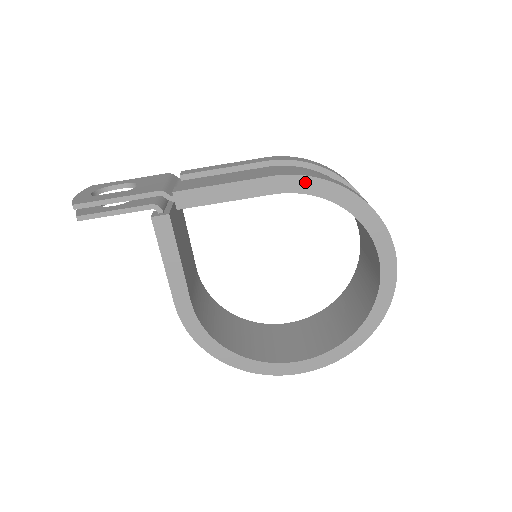
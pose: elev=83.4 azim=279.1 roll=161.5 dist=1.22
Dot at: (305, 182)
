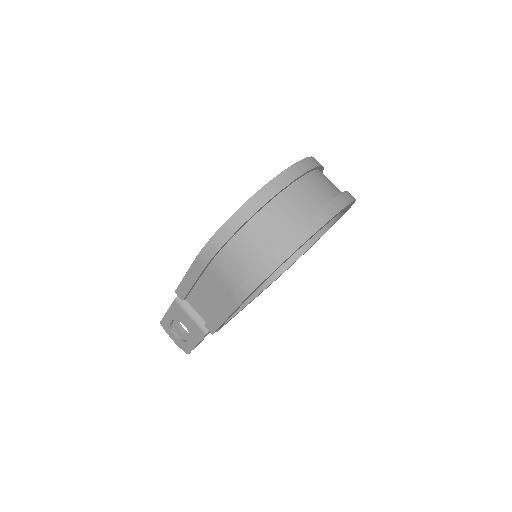
Dot at: occluded
